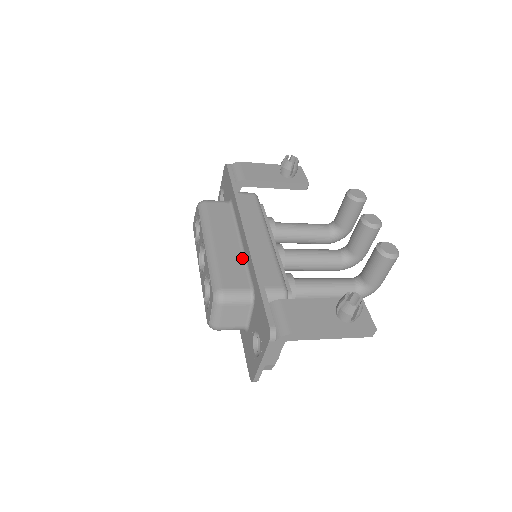
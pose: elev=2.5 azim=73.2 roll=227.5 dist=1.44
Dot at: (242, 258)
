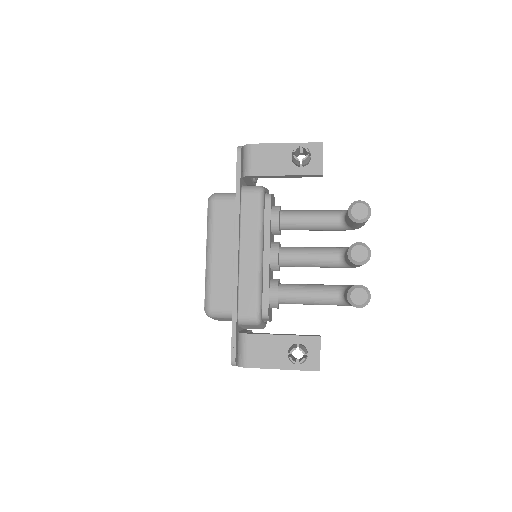
Dot at: occluded
